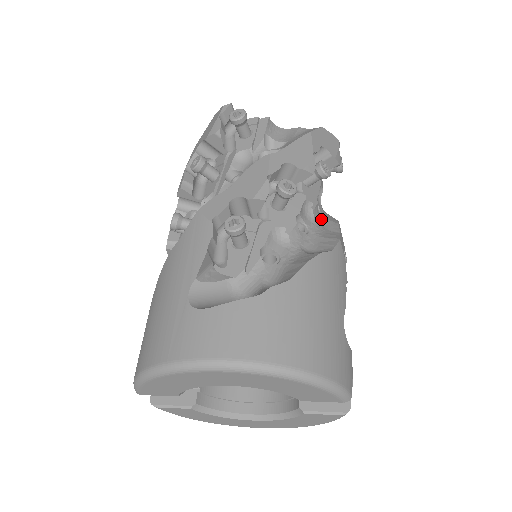
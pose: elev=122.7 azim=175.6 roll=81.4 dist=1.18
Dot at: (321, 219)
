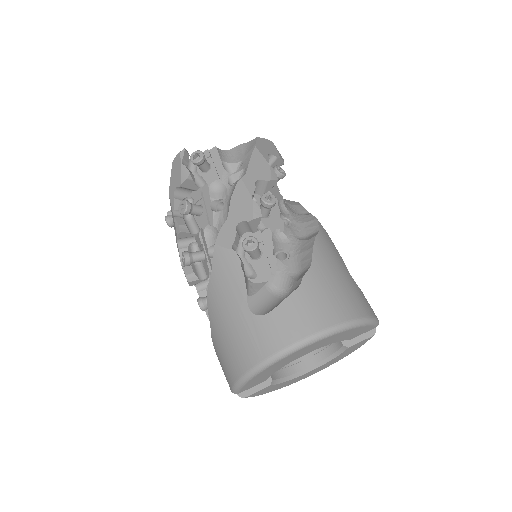
Dot at: (290, 208)
